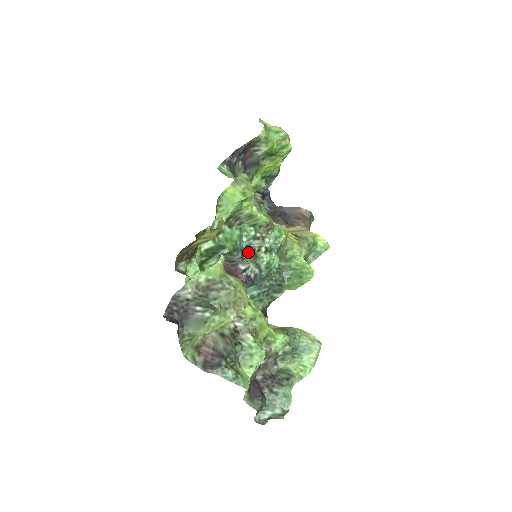
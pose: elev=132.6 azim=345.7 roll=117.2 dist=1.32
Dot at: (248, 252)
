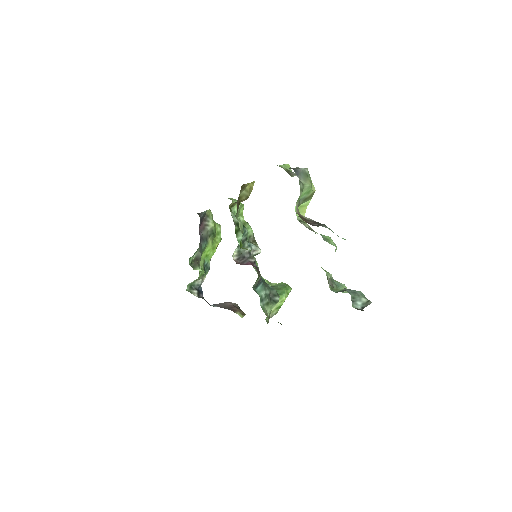
Dot at: (250, 252)
